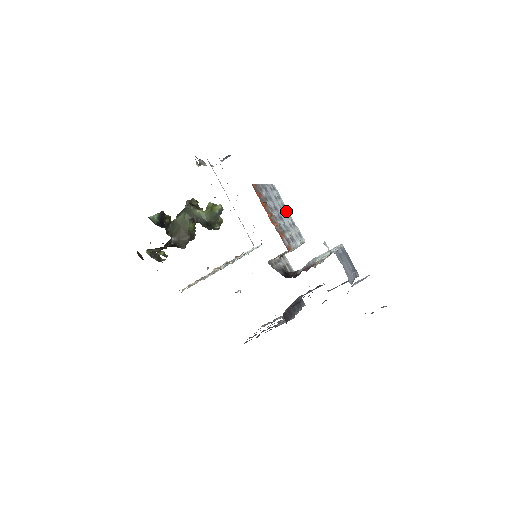
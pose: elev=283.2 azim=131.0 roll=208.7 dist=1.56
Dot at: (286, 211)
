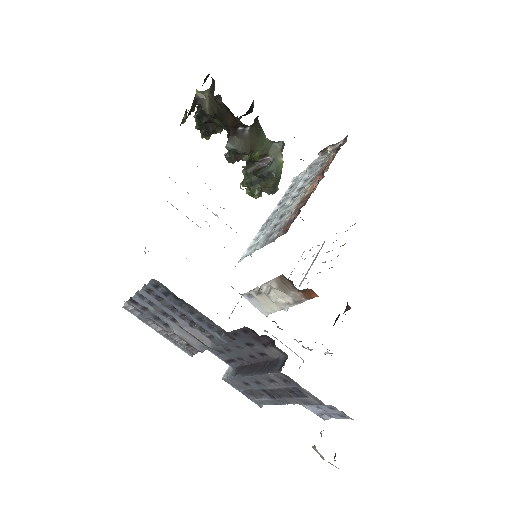
Dot at: occluded
